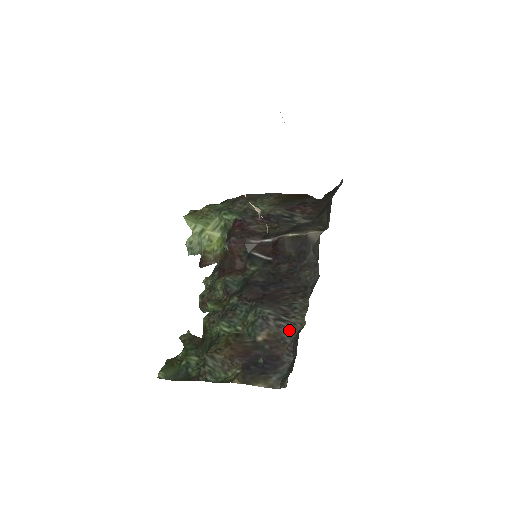
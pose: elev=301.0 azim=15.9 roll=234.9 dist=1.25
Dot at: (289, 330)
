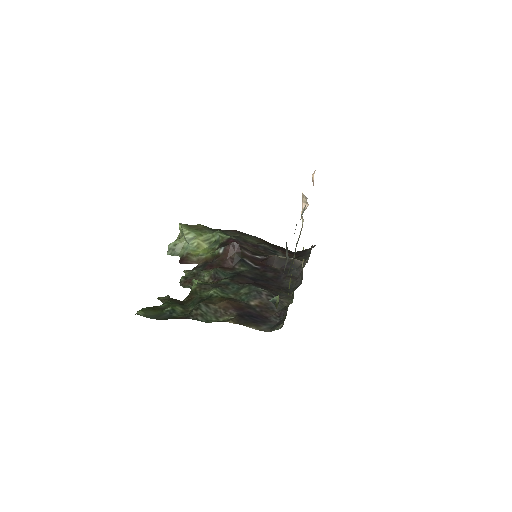
Dot at: (278, 304)
